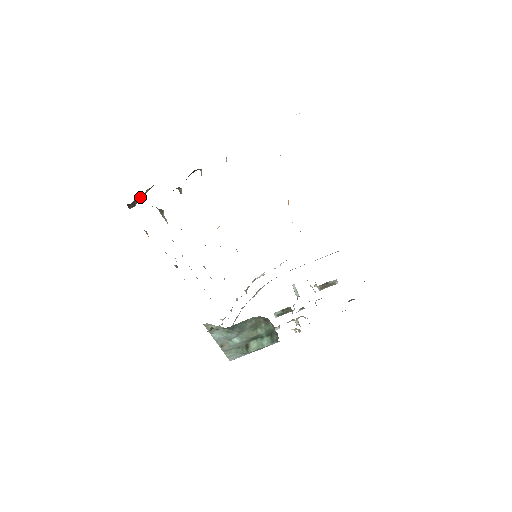
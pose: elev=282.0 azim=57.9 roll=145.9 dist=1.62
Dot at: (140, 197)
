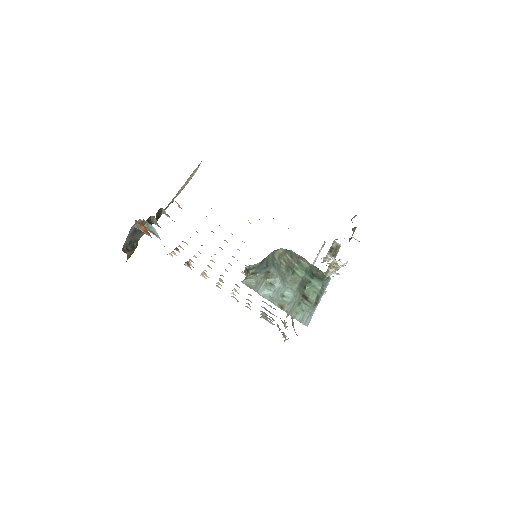
Dot at: (131, 248)
